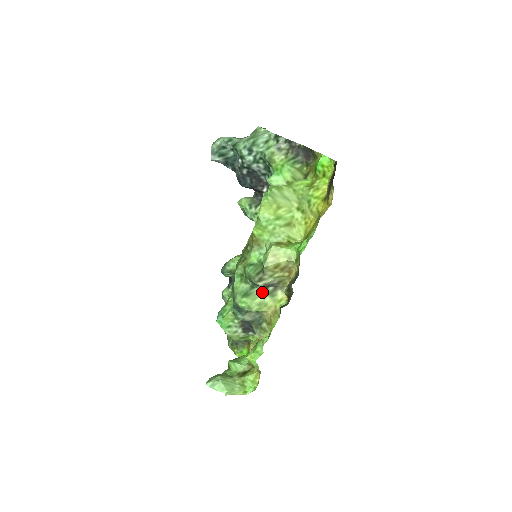
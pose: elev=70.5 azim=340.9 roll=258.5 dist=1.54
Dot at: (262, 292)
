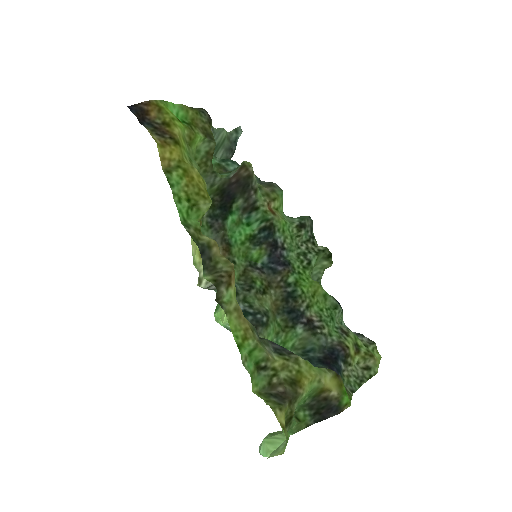
Dot at: occluded
